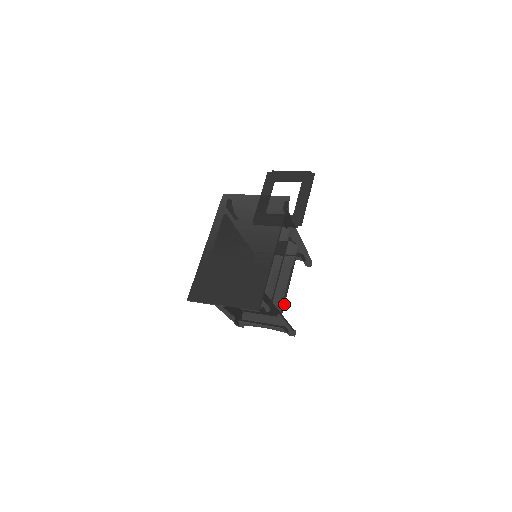
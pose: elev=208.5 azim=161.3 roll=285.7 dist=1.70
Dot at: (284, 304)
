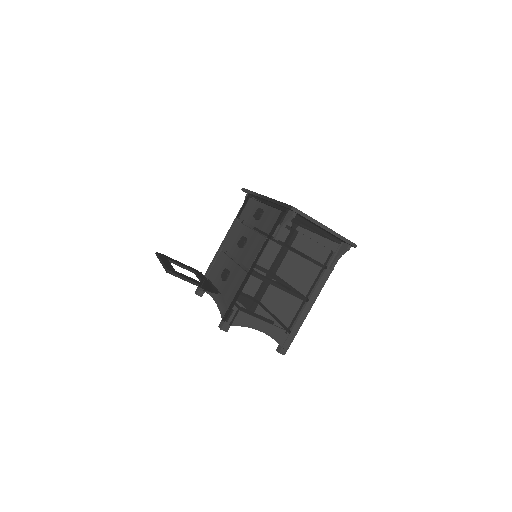
Dot at: occluded
